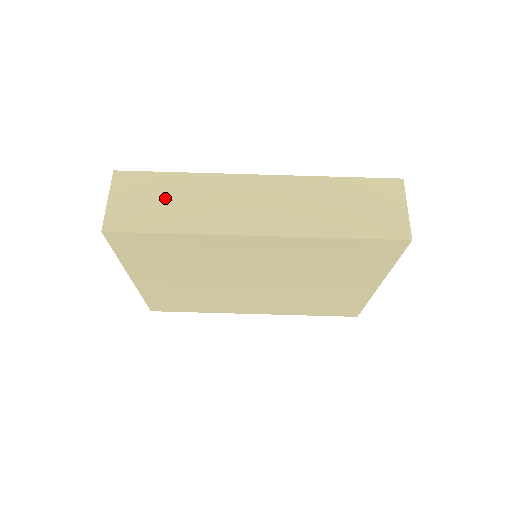
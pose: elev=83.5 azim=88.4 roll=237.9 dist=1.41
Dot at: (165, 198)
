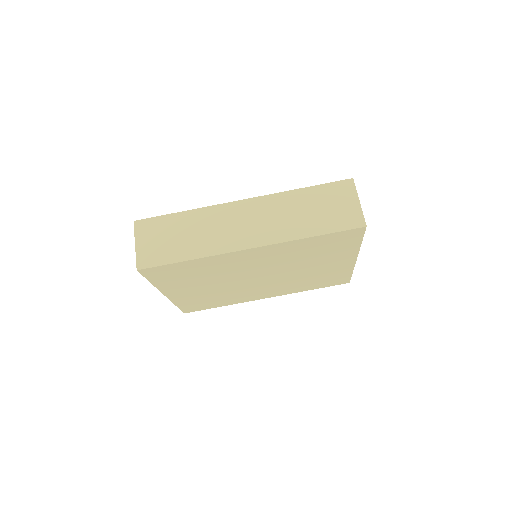
Dot at: (177, 234)
